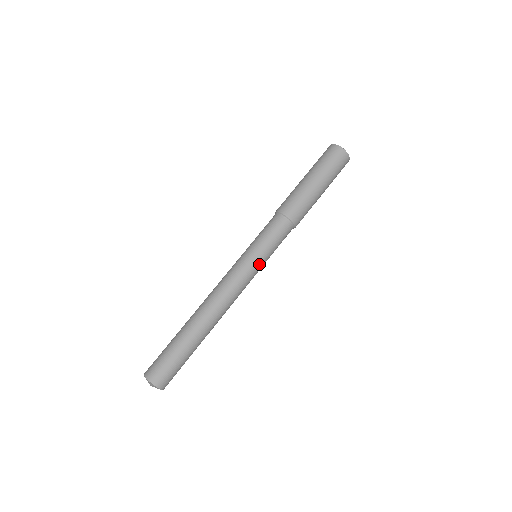
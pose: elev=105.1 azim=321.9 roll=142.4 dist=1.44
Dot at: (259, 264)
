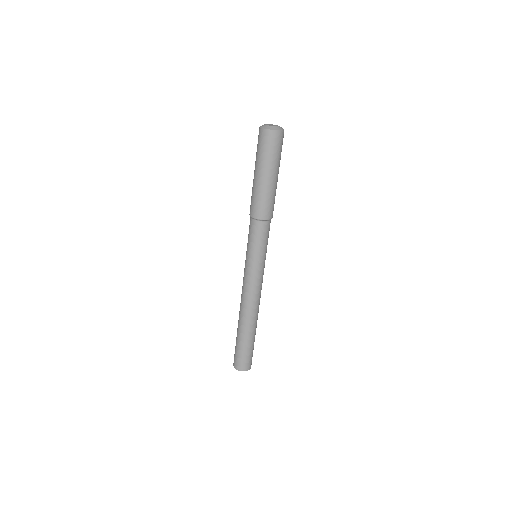
Dot at: (262, 264)
